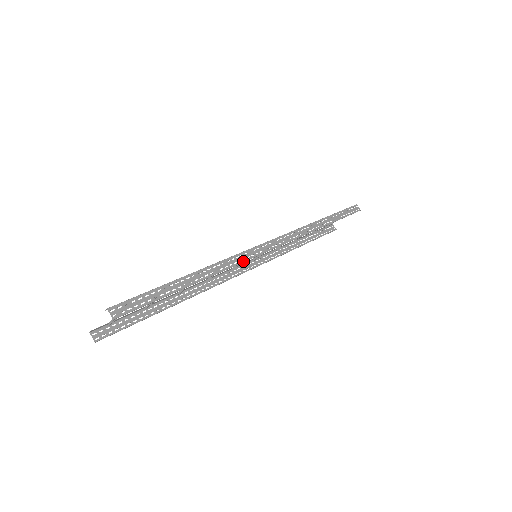
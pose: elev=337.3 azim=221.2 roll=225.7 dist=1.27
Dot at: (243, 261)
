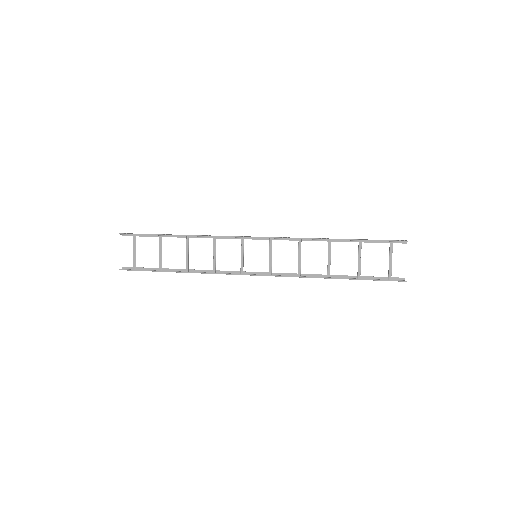
Dot at: (223, 236)
